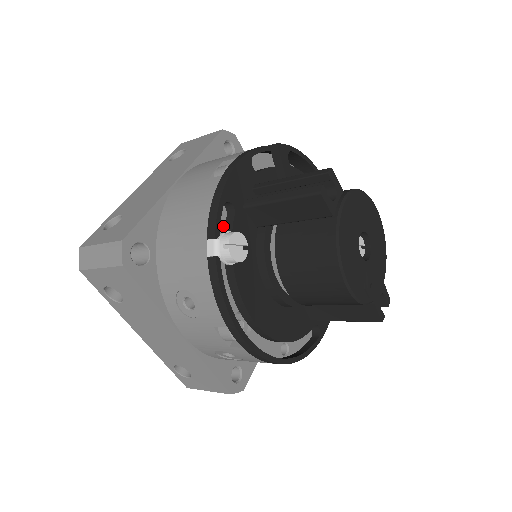
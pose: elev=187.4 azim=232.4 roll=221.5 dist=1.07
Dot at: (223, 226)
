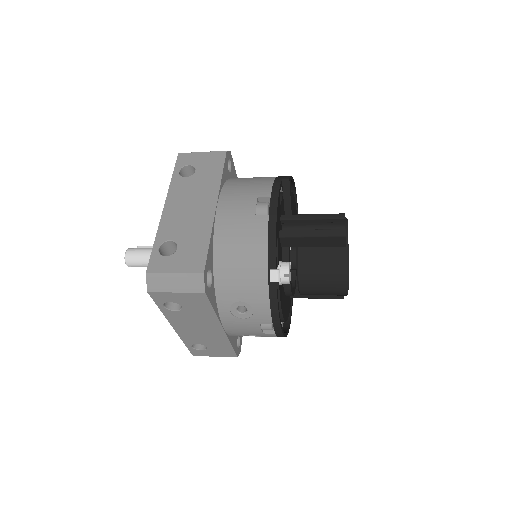
Dot at: occluded
